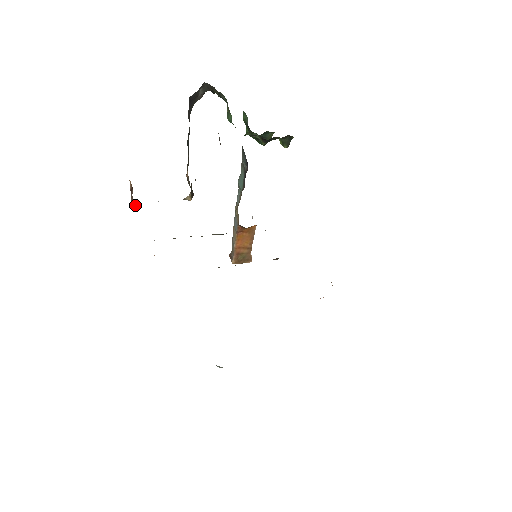
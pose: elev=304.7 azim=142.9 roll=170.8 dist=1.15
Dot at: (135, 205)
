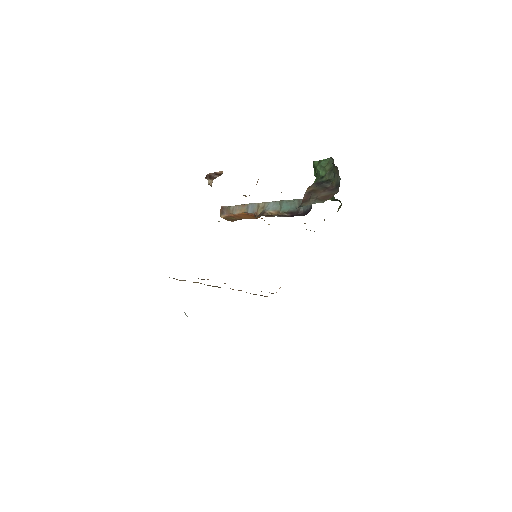
Dot at: (210, 185)
